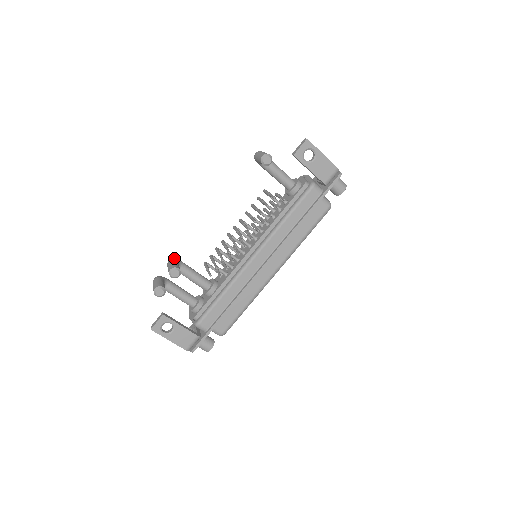
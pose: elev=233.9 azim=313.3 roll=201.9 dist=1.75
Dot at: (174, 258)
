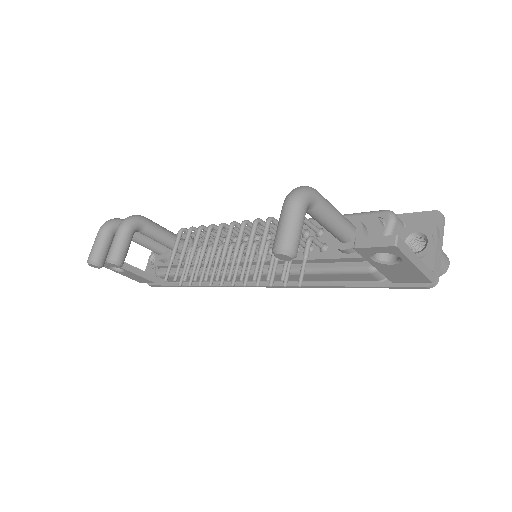
Dot at: (130, 222)
